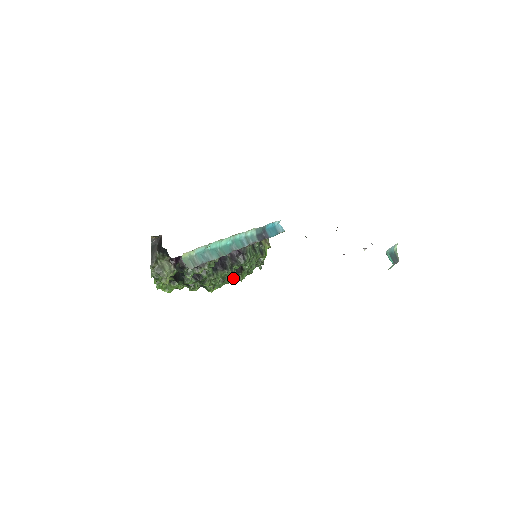
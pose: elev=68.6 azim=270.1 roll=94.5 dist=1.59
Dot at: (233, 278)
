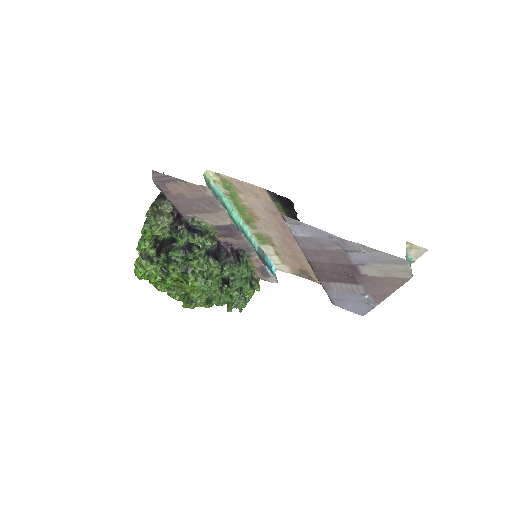
Dot at: (218, 284)
